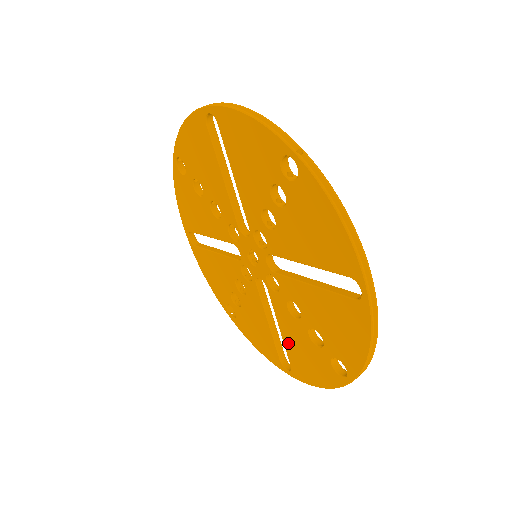
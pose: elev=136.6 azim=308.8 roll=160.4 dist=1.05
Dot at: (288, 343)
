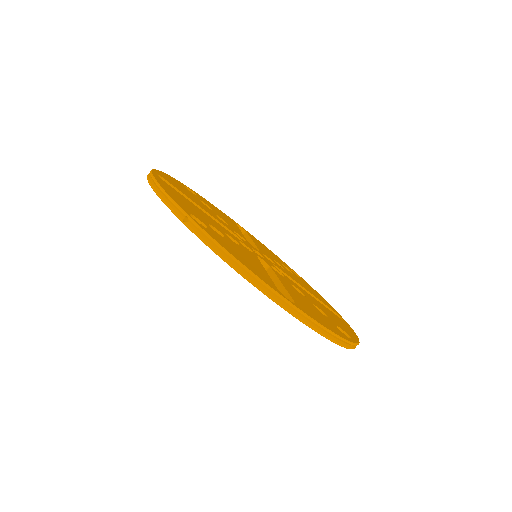
Dot at: occluded
